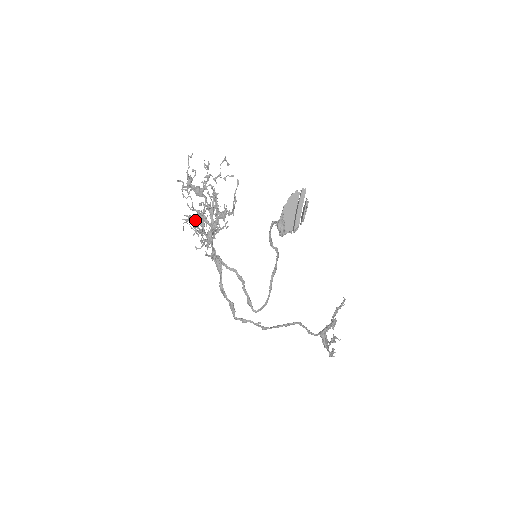
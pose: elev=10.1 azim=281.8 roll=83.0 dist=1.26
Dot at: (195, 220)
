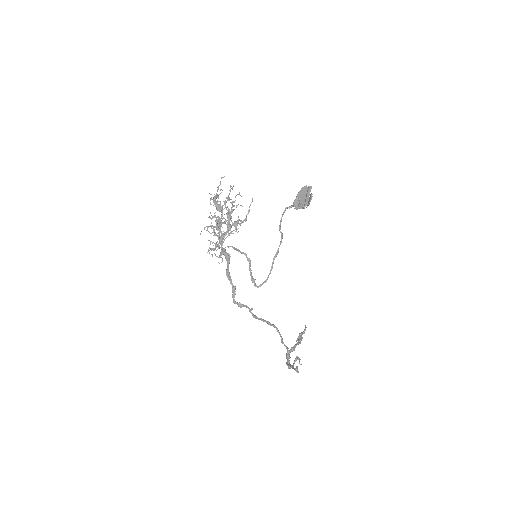
Dot at: occluded
